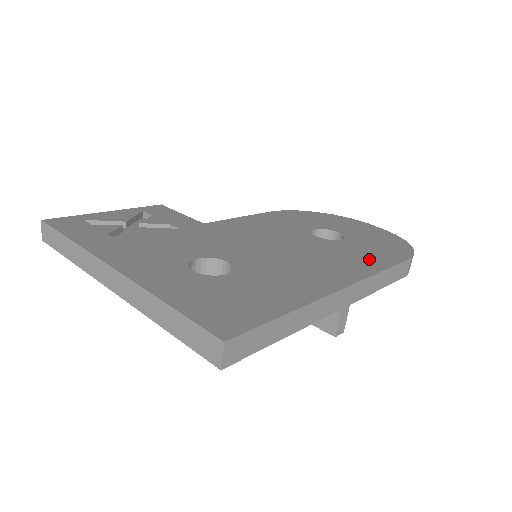
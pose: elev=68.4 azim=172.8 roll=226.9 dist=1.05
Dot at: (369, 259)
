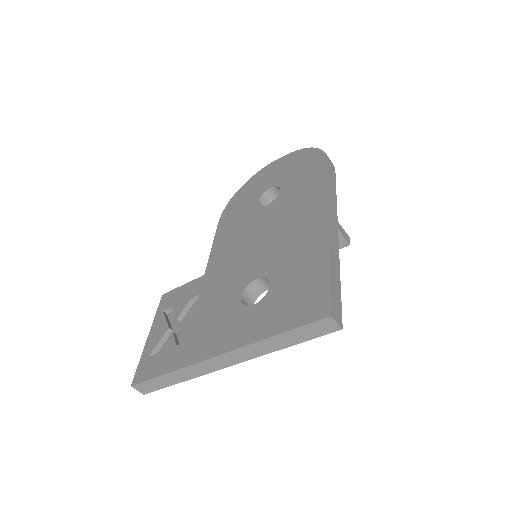
Dot at: (311, 185)
